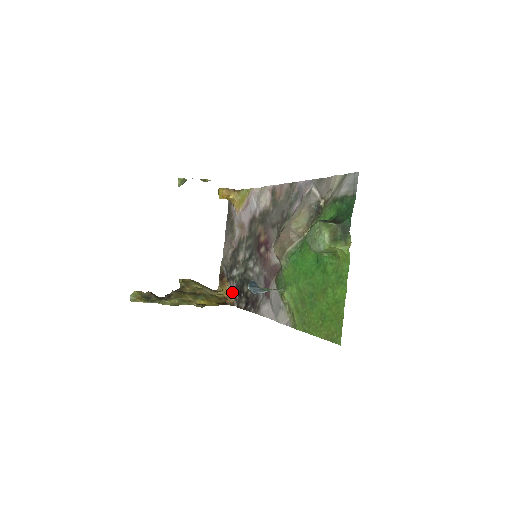
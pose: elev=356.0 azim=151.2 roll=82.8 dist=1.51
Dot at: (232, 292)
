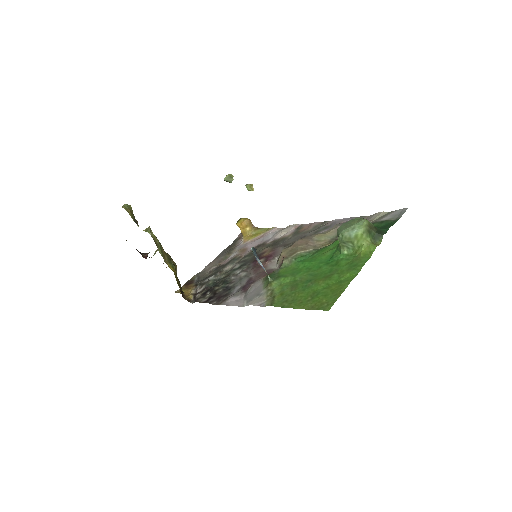
Dot at: (194, 293)
